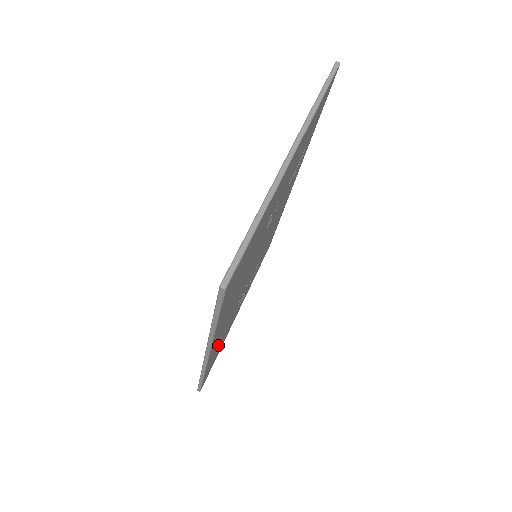
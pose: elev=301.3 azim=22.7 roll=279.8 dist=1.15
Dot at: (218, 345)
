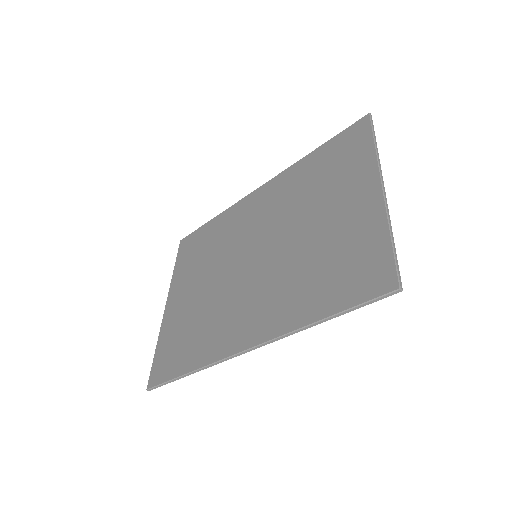
Dot at: (208, 340)
